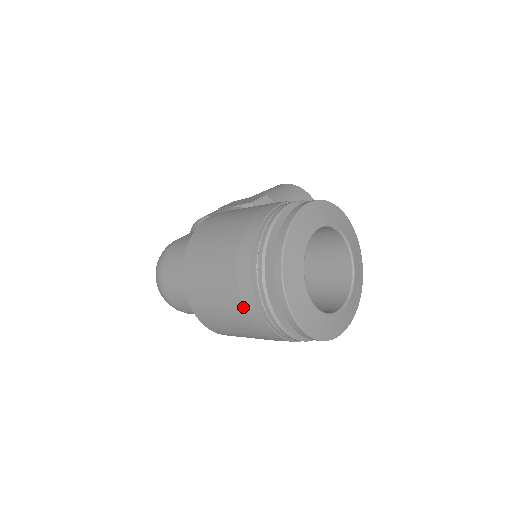
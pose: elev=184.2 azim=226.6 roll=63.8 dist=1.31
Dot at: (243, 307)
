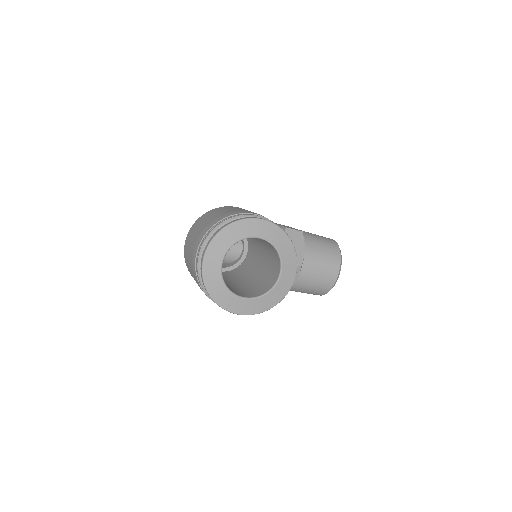
Dot at: (193, 253)
